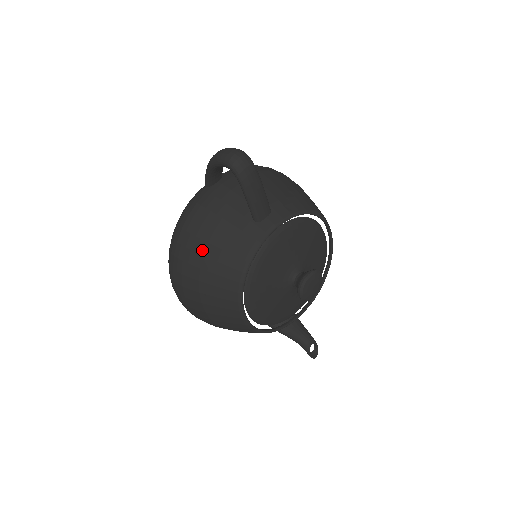
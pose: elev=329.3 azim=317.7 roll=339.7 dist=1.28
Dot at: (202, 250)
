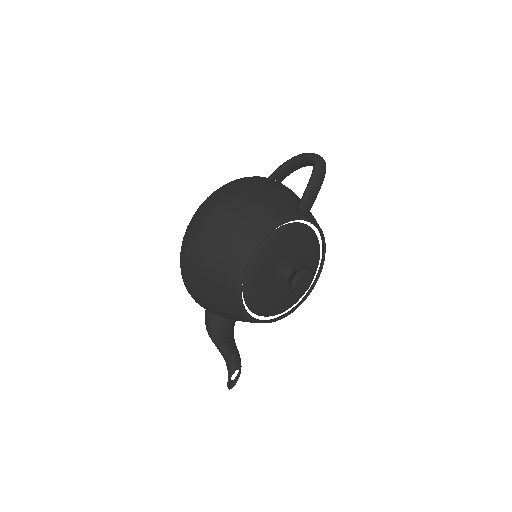
Dot at: (252, 196)
